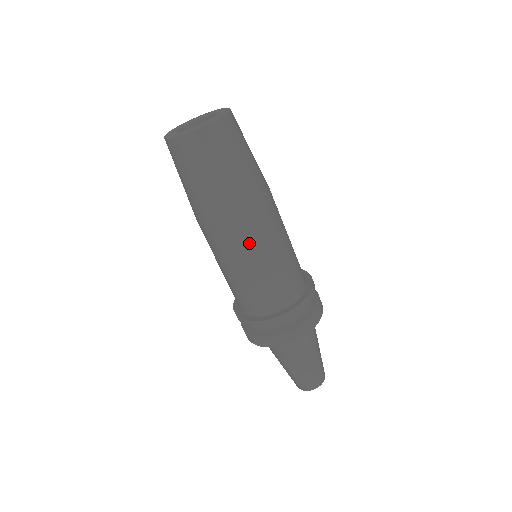
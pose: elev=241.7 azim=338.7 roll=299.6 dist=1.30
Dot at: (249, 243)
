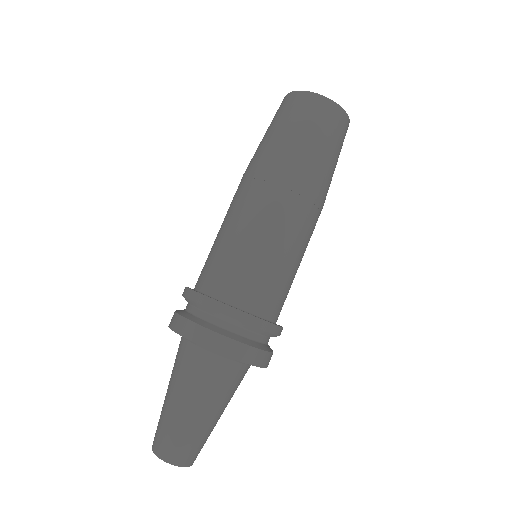
Dot at: (244, 203)
